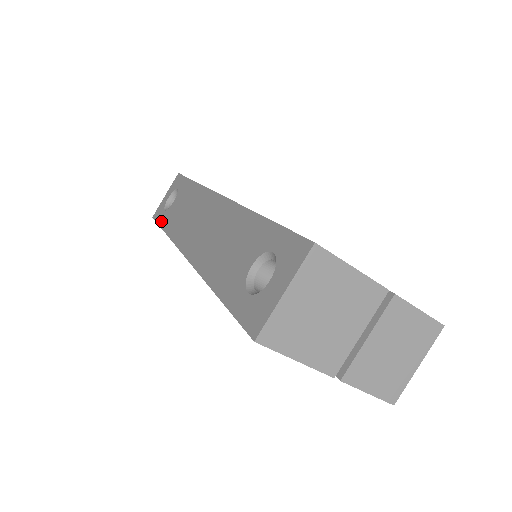
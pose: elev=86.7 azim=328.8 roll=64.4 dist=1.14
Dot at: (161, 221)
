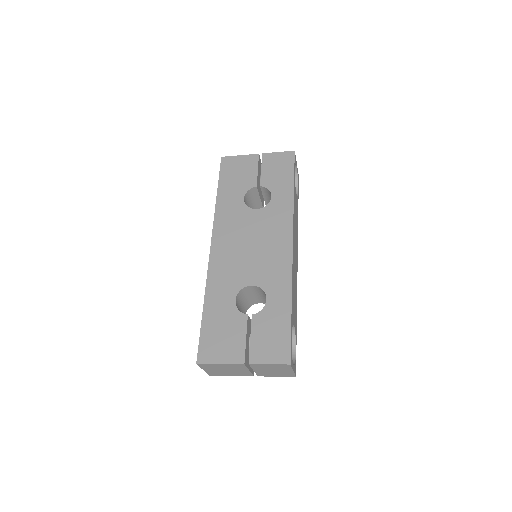
Dot at: occluded
